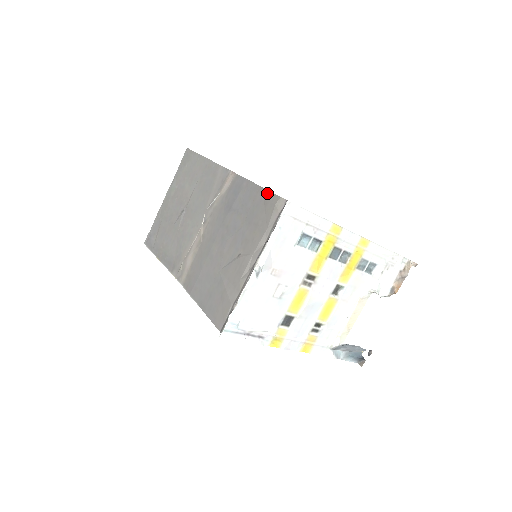
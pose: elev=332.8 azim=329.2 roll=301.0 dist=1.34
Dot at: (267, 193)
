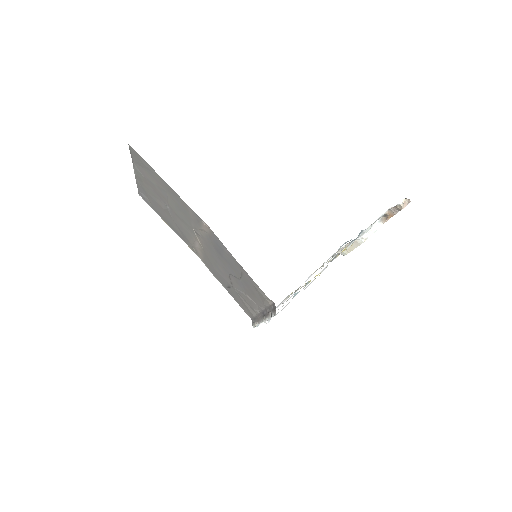
Dot at: (253, 282)
